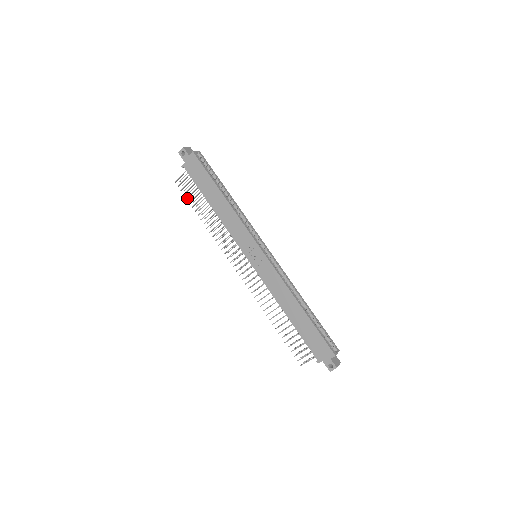
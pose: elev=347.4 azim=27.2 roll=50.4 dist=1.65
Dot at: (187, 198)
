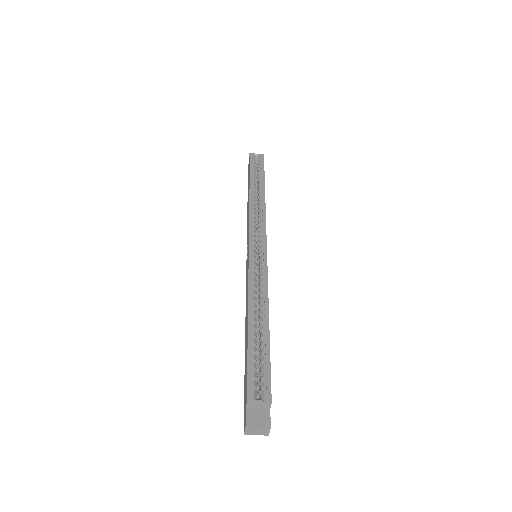
Dot at: occluded
